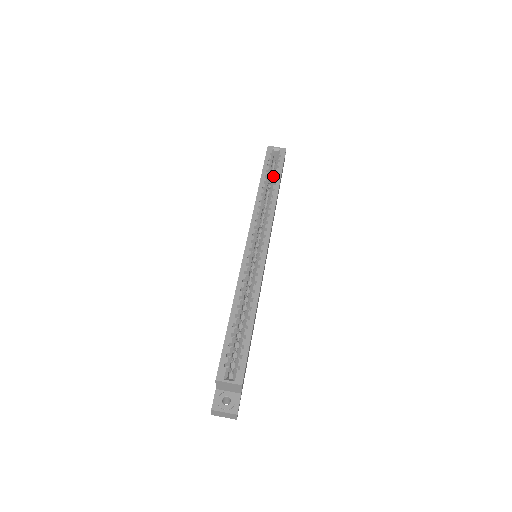
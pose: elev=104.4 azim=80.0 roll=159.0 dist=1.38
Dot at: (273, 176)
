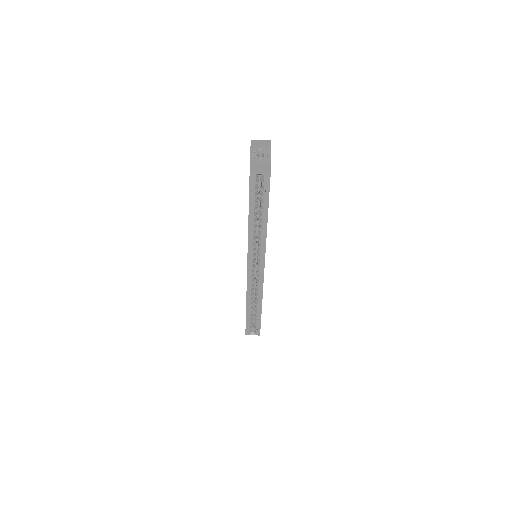
Dot at: (260, 208)
